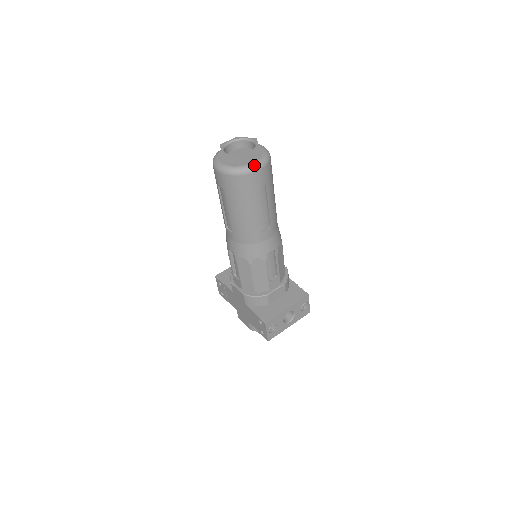
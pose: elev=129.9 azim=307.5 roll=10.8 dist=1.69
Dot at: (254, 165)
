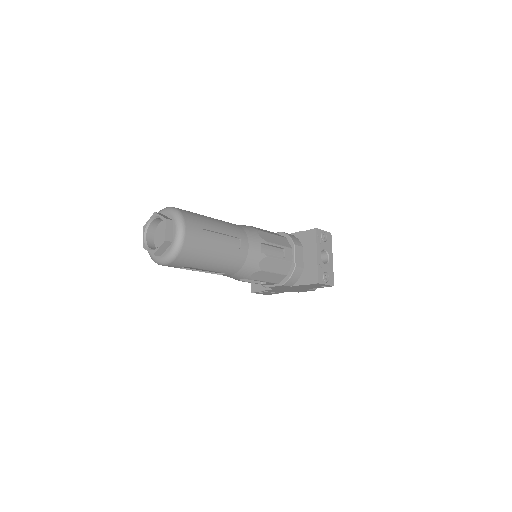
Dot at: (178, 233)
